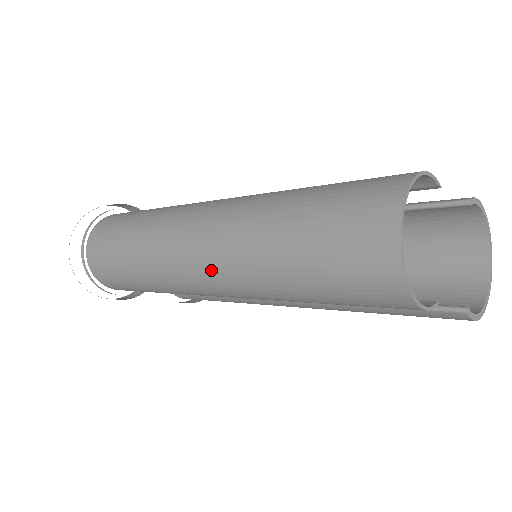
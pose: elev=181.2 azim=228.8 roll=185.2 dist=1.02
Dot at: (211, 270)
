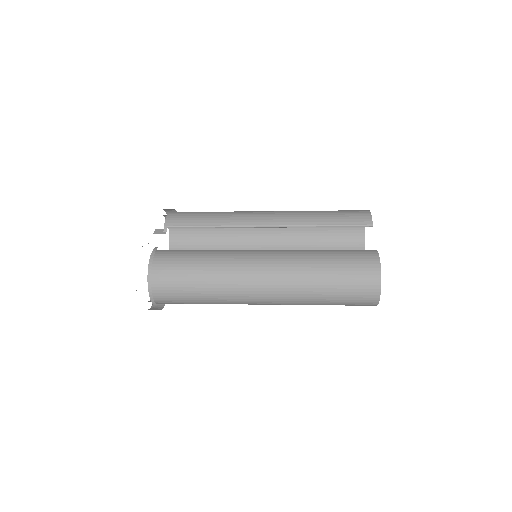
Dot at: (274, 304)
